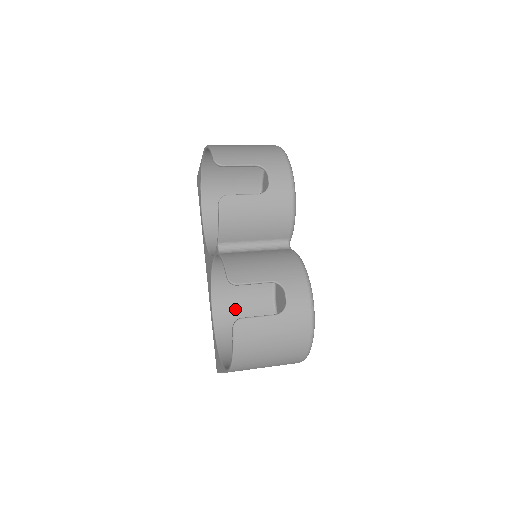
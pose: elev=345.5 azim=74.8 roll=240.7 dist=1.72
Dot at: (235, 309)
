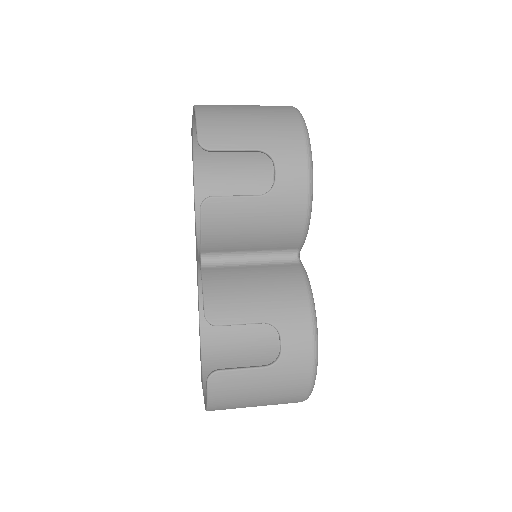
Dot at: occluded
